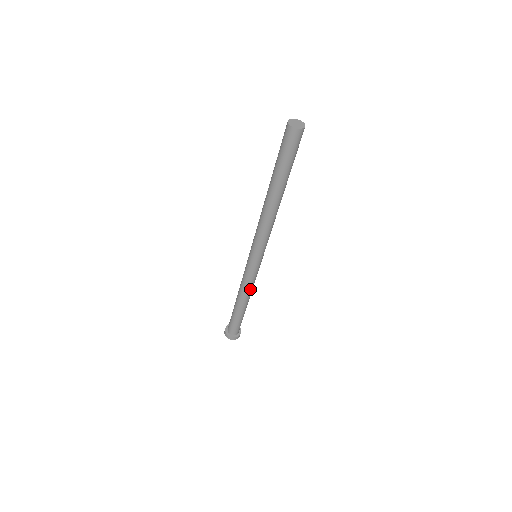
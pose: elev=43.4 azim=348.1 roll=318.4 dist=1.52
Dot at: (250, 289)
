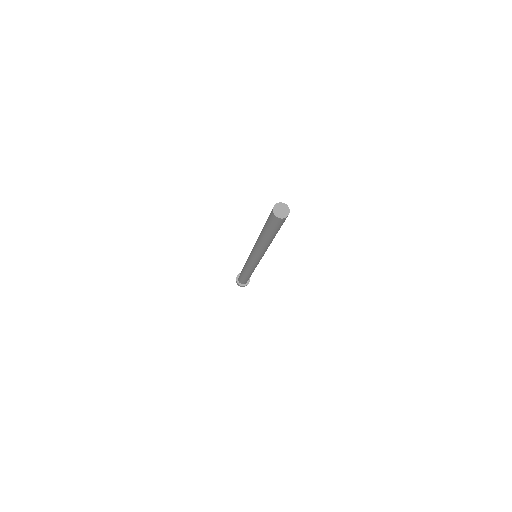
Dot at: occluded
